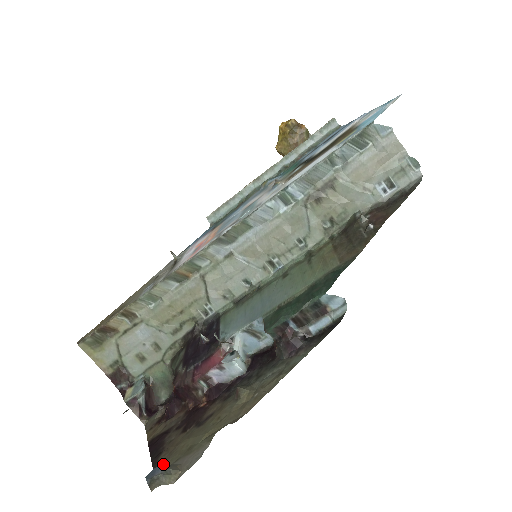
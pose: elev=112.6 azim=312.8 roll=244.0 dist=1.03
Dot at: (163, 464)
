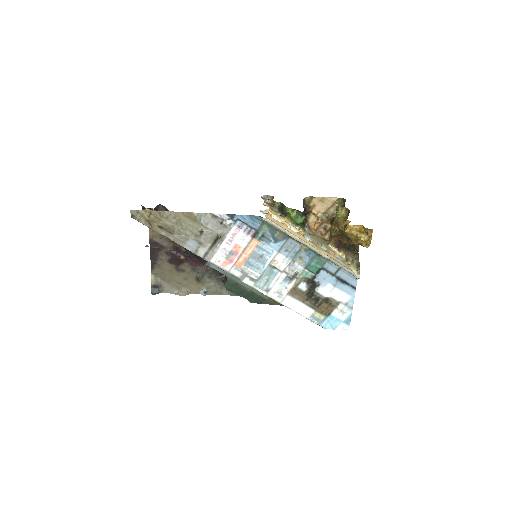
Dot at: (159, 288)
